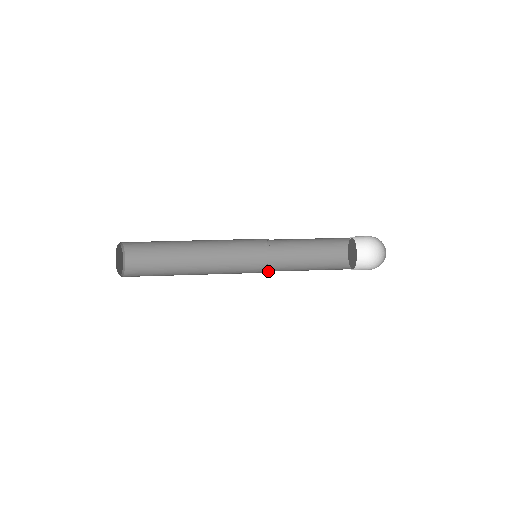
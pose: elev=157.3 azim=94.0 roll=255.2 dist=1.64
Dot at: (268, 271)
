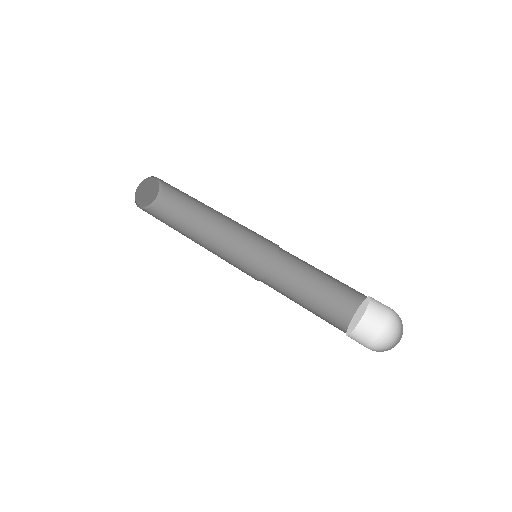
Dot at: (267, 275)
